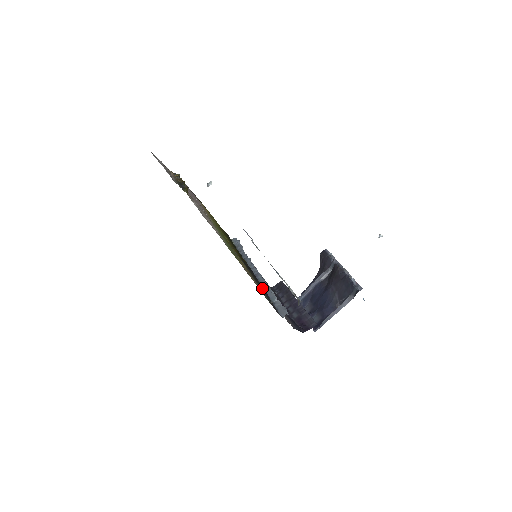
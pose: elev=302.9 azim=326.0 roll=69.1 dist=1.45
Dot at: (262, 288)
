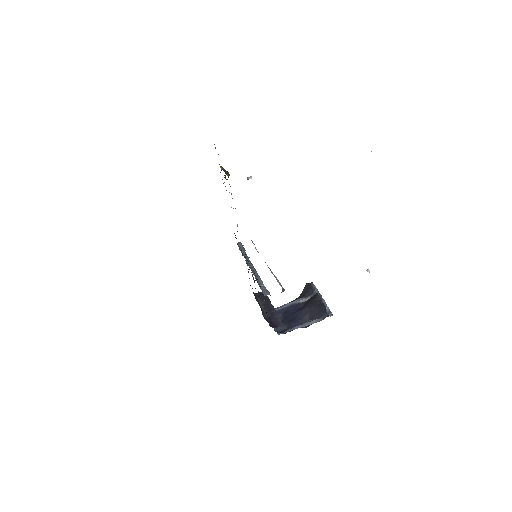
Dot at: occluded
